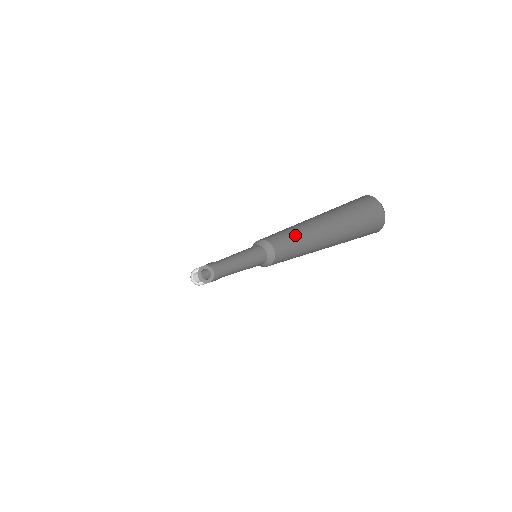
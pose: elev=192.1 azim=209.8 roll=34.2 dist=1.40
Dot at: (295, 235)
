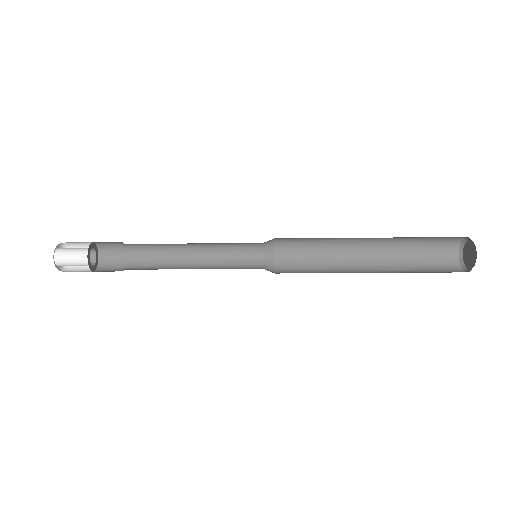
Dot at: (327, 247)
